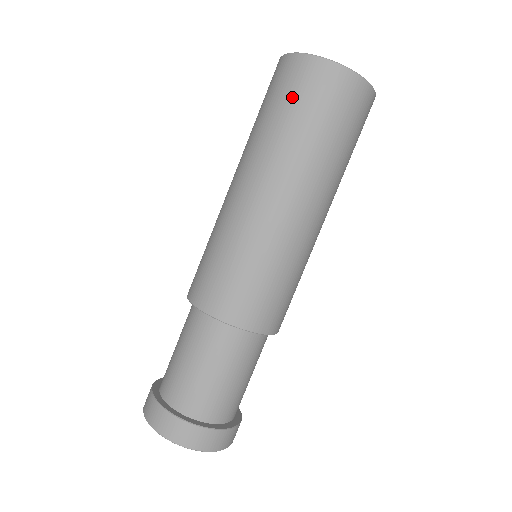
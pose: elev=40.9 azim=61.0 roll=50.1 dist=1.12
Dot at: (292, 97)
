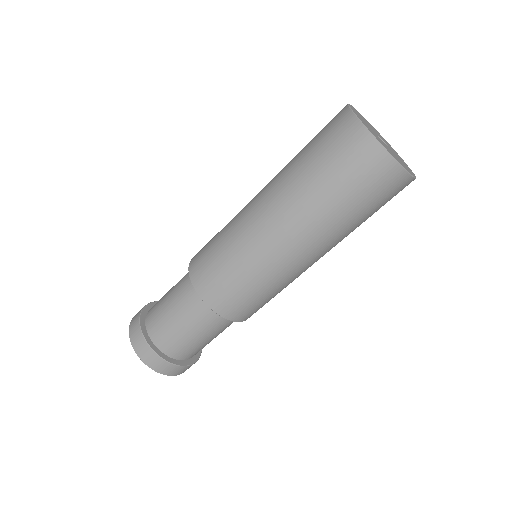
Dot at: (365, 193)
